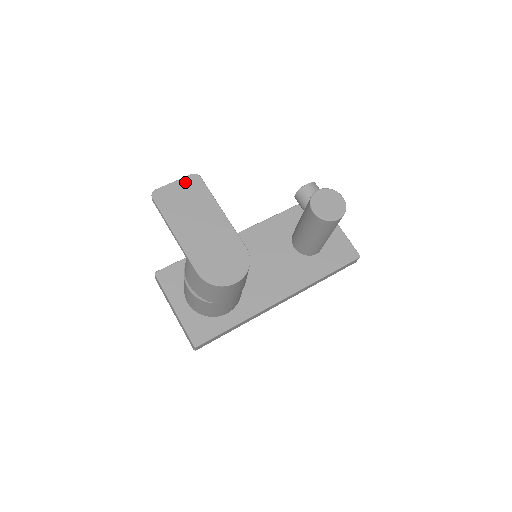
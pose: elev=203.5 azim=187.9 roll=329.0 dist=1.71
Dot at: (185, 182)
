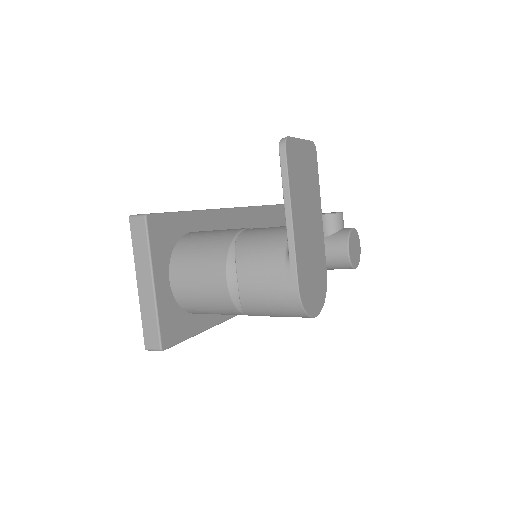
Dot at: (308, 148)
